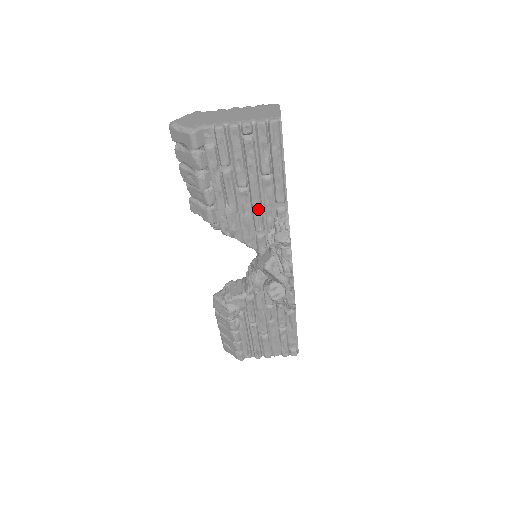
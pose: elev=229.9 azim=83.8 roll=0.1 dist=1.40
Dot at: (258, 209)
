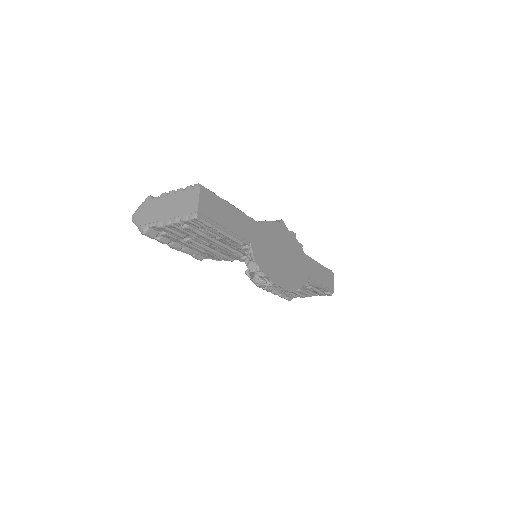
Dot at: (227, 250)
